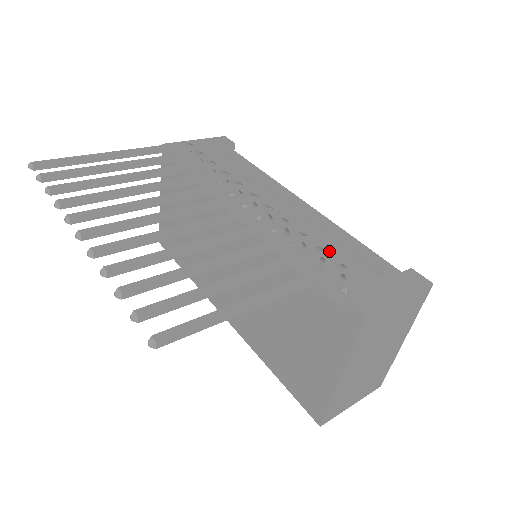
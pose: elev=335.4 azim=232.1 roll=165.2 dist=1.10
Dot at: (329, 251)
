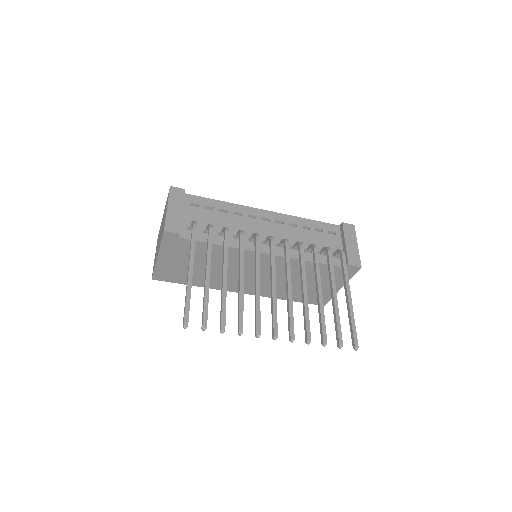
Dot at: (310, 238)
